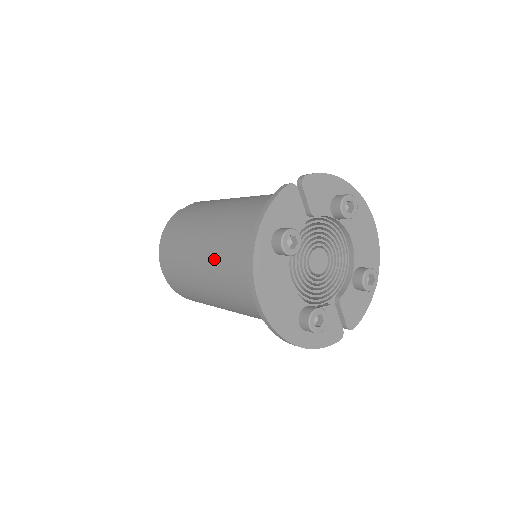
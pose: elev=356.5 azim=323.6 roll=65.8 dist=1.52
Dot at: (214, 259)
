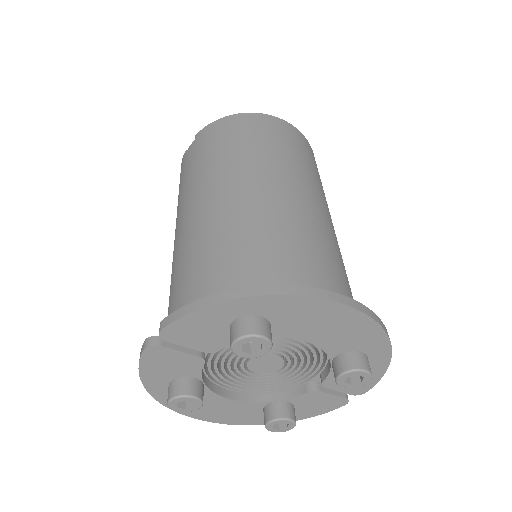
Dot at: occluded
